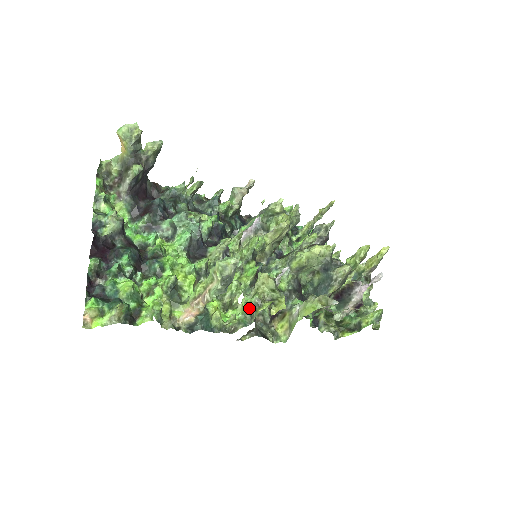
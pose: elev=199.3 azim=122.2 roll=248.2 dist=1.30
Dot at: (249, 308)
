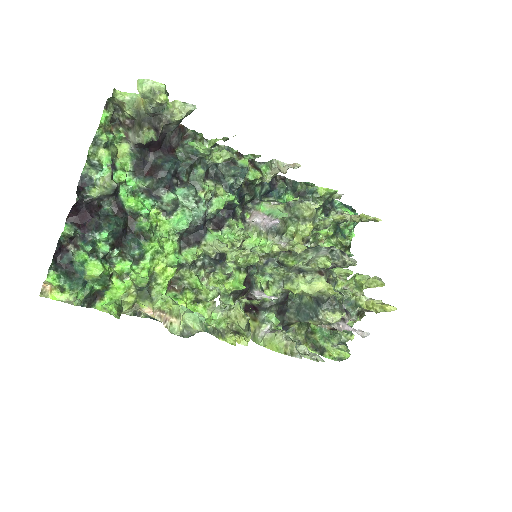
Dot at: (213, 327)
